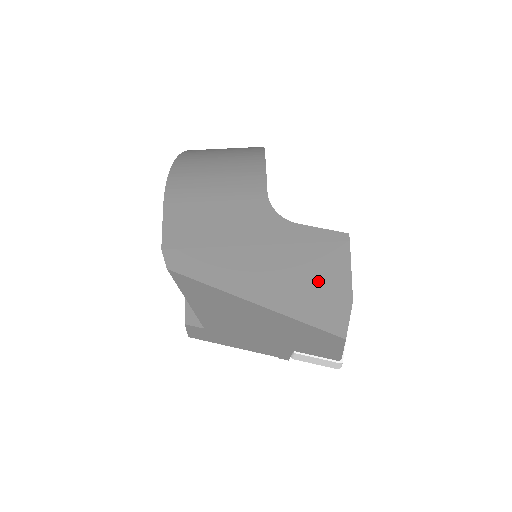
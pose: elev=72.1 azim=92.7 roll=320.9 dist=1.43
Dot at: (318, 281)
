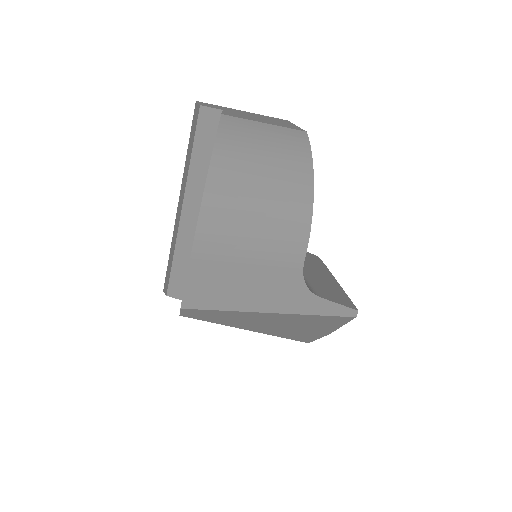
Dot at: (312, 327)
